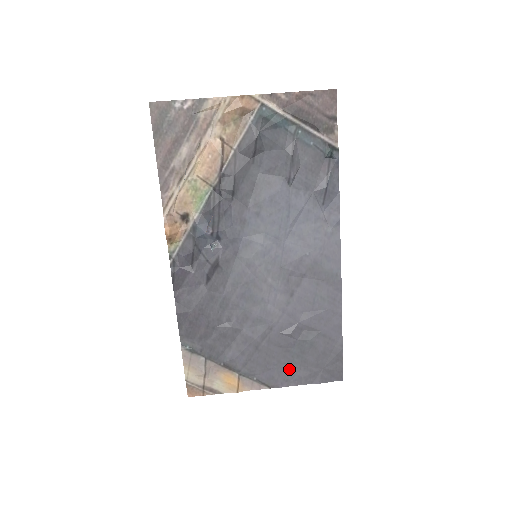
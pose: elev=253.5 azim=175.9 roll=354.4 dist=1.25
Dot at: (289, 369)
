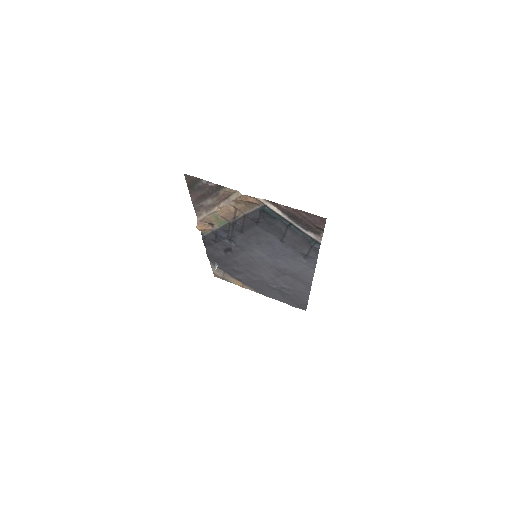
Dot at: (273, 295)
